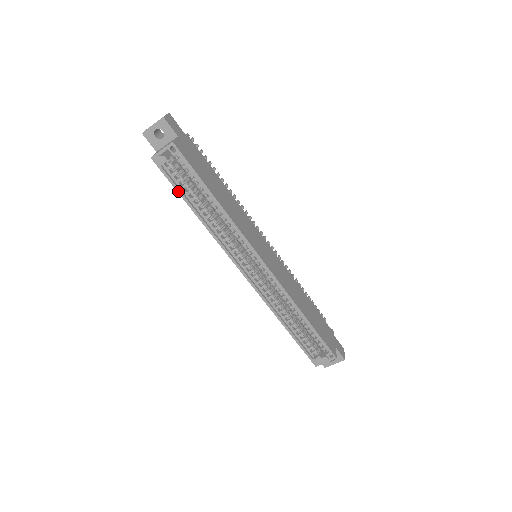
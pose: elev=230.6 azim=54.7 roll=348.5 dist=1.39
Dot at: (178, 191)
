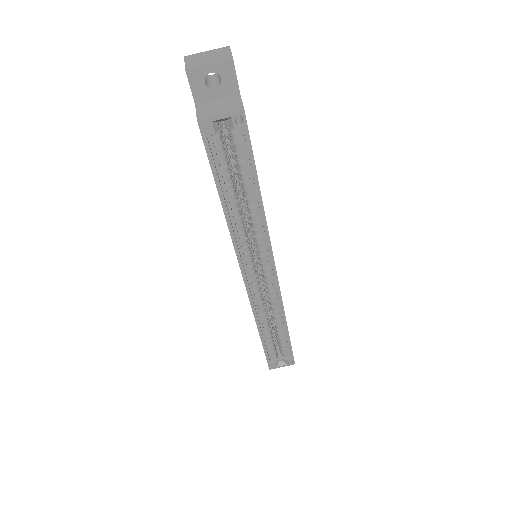
Dot at: (214, 175)
